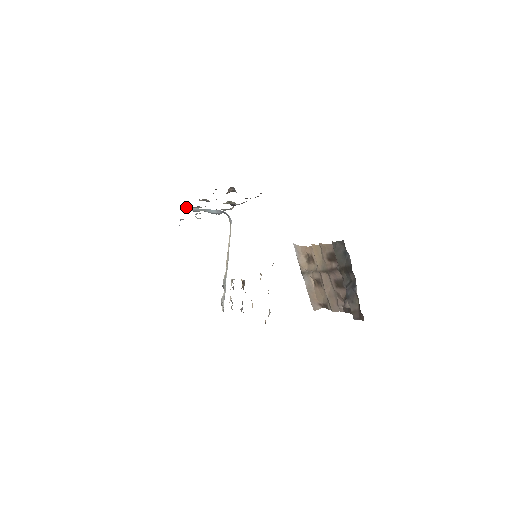
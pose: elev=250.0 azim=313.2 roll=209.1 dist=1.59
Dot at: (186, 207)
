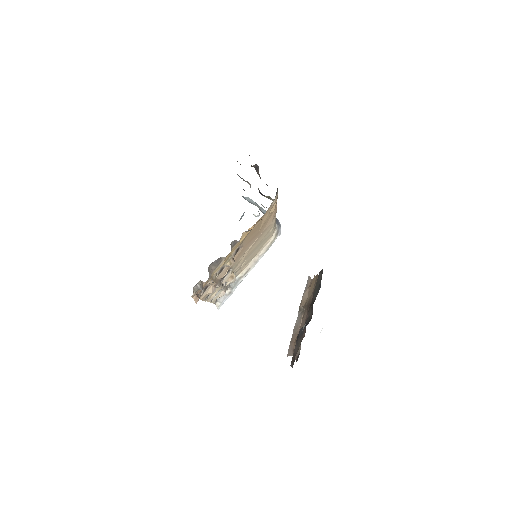
Dot at: occluded
